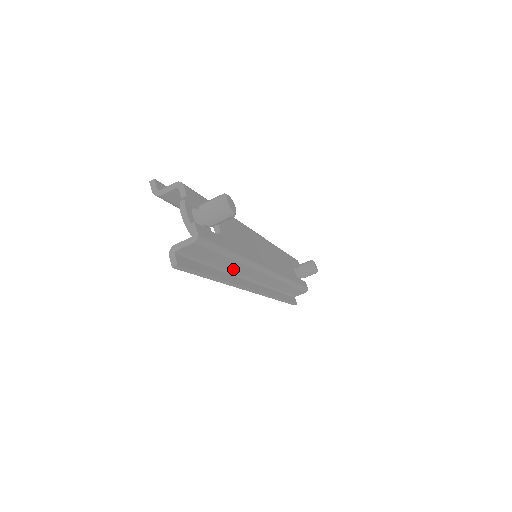
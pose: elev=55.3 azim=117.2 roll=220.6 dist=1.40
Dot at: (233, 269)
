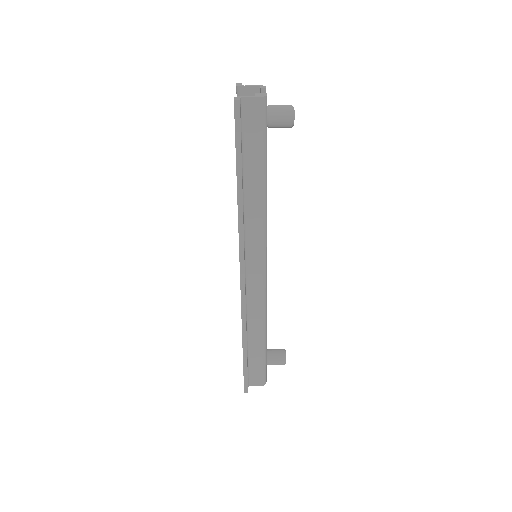
Dot at: (250, 206)
